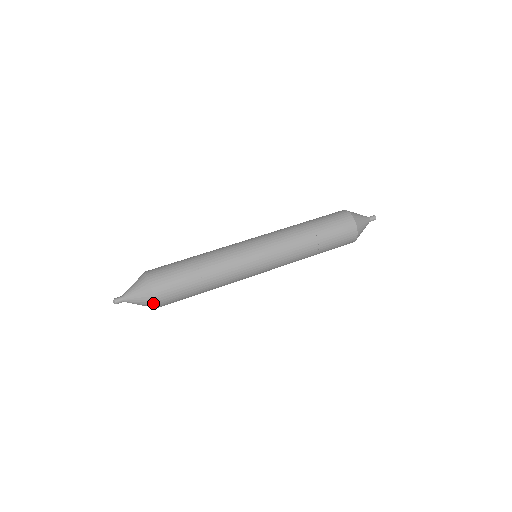
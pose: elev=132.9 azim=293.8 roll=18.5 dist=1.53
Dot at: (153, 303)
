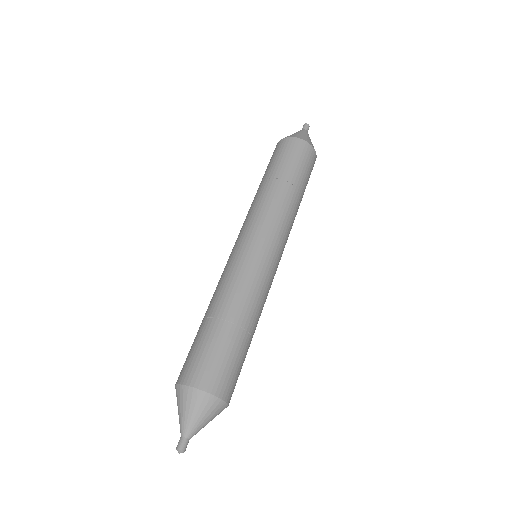
Dot at: occluded
